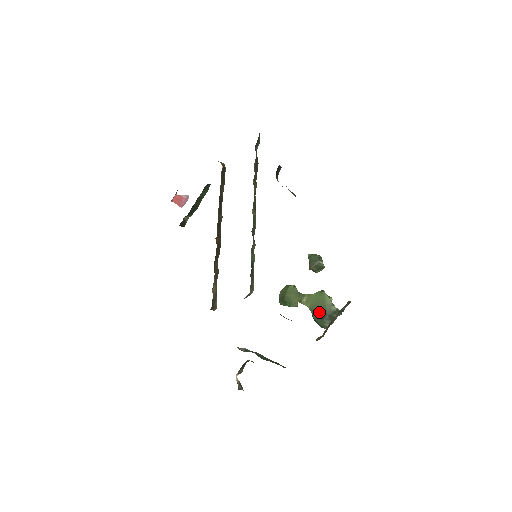
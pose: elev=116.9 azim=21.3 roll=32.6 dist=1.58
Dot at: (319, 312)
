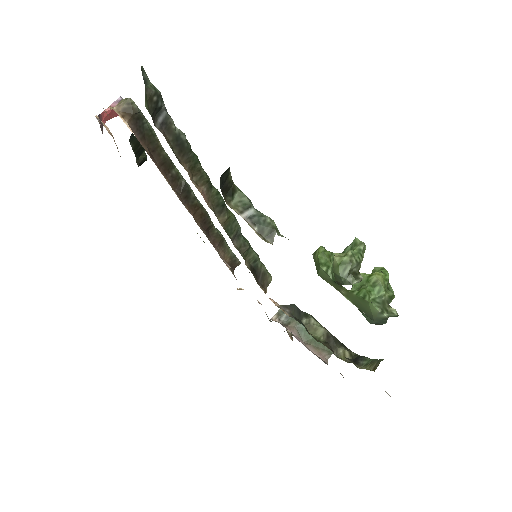
Dot at: (364, 314)
